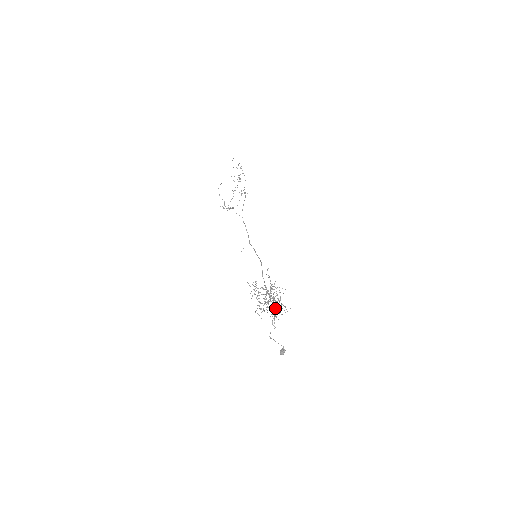
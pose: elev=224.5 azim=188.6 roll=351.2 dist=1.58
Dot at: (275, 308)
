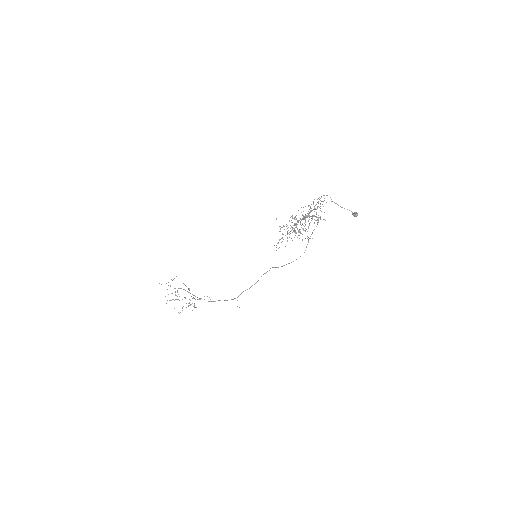
Dot at: (314, 206)
